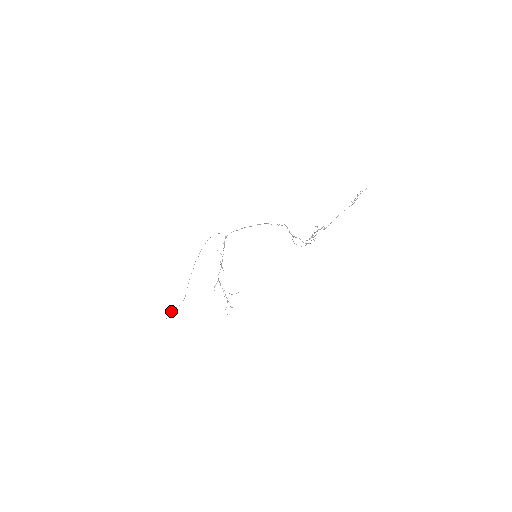
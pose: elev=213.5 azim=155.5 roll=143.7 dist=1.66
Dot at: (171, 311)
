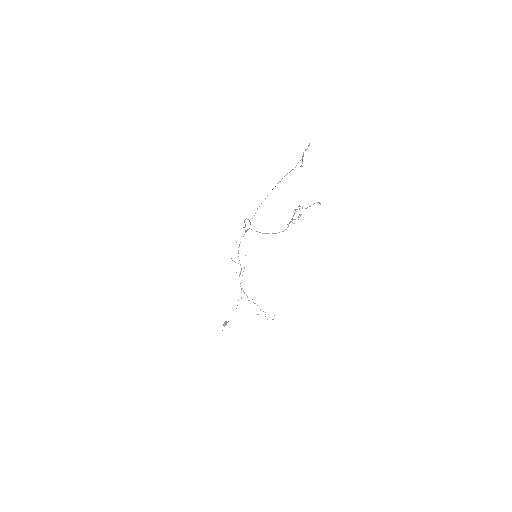
Dot at: (223, 324)
